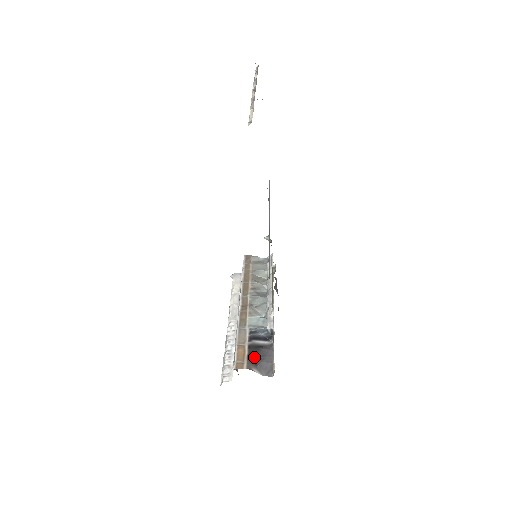
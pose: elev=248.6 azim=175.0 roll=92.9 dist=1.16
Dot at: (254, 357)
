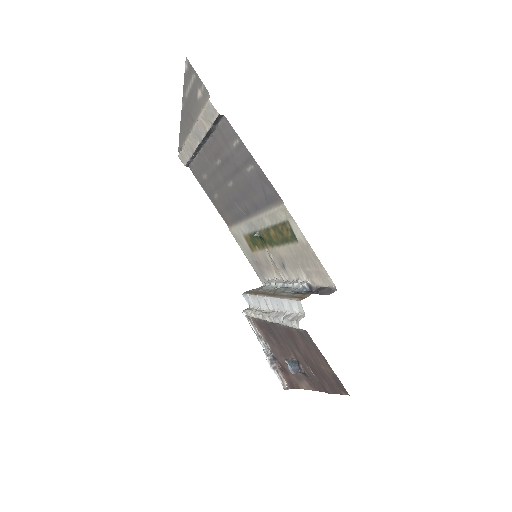
Dot at: occluded
